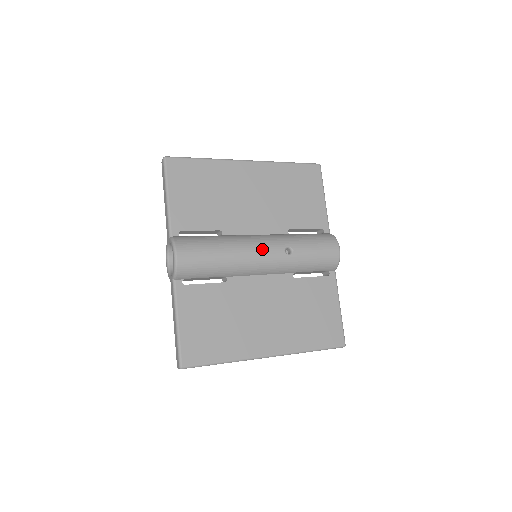
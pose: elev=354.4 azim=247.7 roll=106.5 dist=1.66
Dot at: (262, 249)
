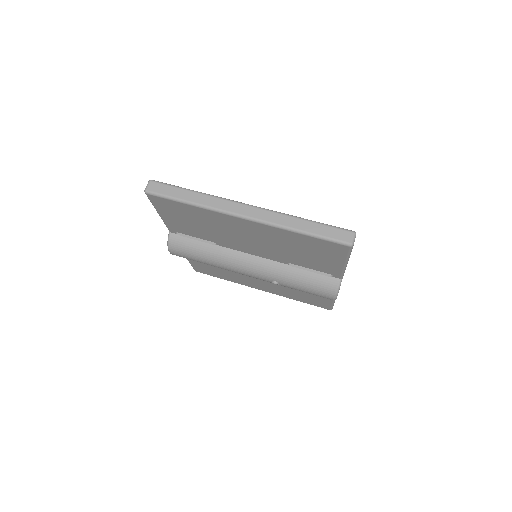
Dot at: (247, 274)
